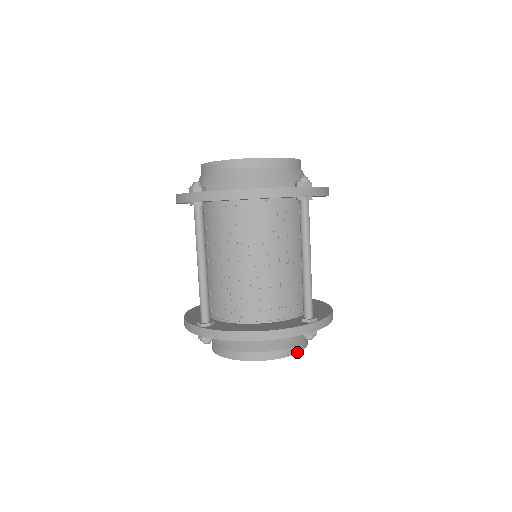
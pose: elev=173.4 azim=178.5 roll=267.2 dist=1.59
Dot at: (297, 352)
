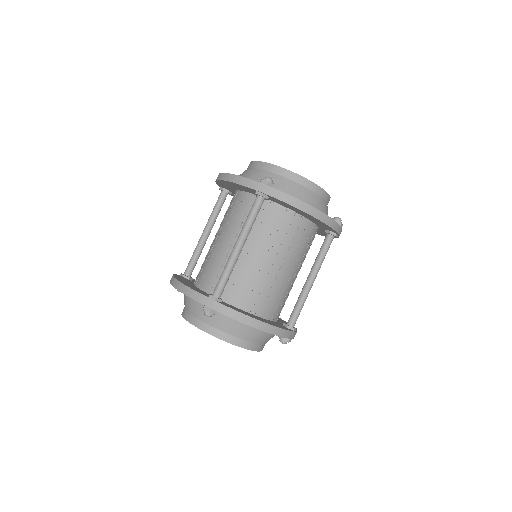
Dot at: (209, 332)
